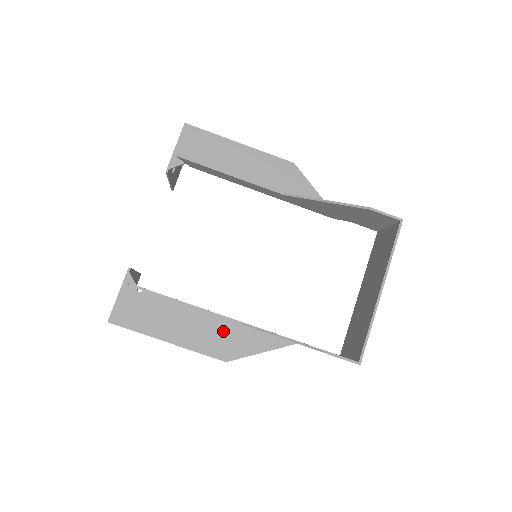
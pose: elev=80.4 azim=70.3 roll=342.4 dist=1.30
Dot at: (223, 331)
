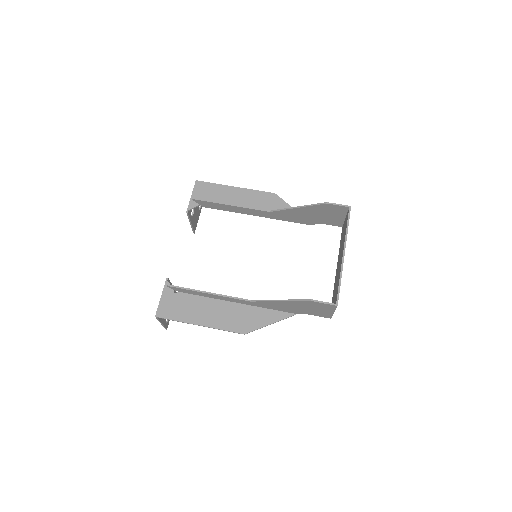
Dot at: (239, 312)
